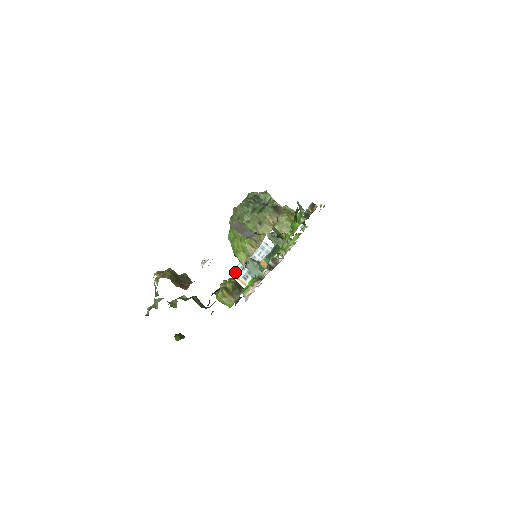
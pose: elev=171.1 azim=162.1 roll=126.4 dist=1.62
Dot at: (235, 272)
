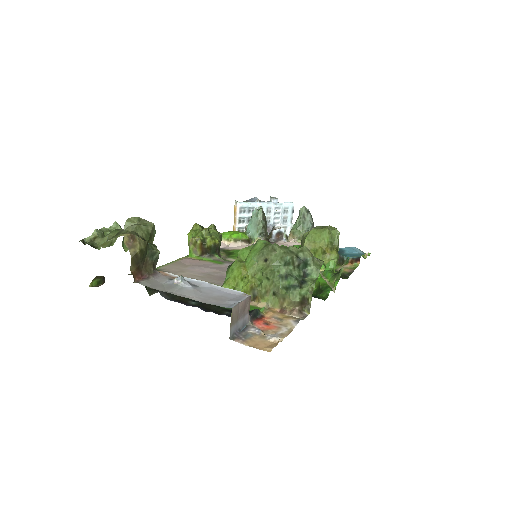
Dot at: (239, 206)
